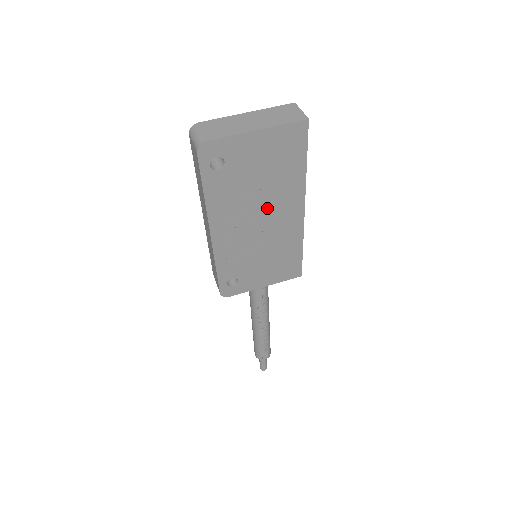
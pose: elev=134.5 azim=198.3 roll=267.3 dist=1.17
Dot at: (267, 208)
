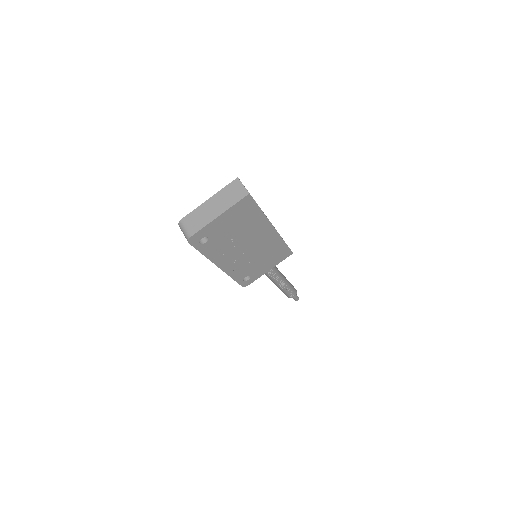
Dot at: (248, 240)
